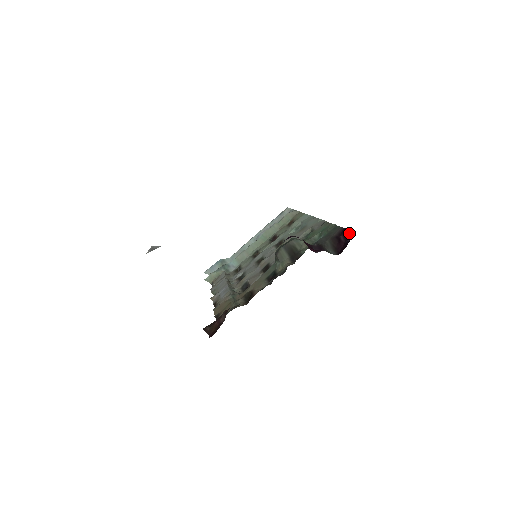
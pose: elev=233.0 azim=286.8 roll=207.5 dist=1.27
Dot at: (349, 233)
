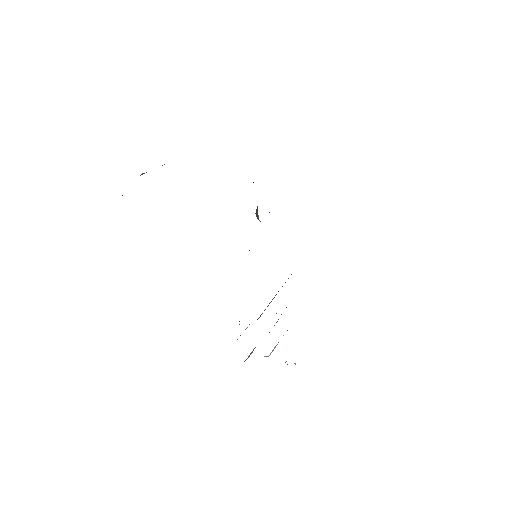
Dot at: occluded
